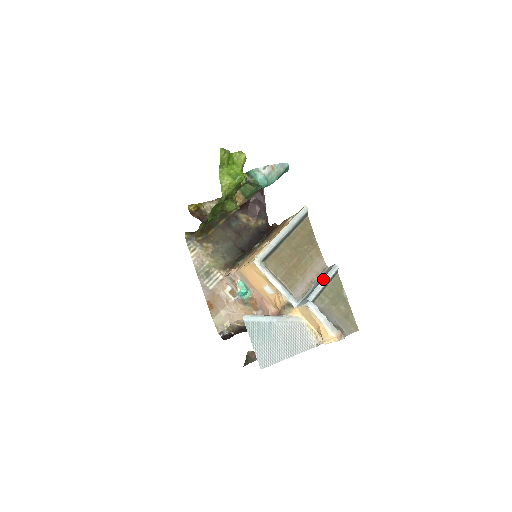
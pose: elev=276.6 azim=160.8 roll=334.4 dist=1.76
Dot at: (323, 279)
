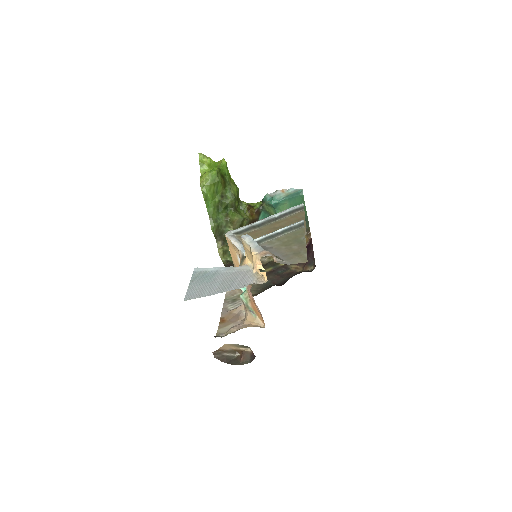
Dot at: (281, 229)
